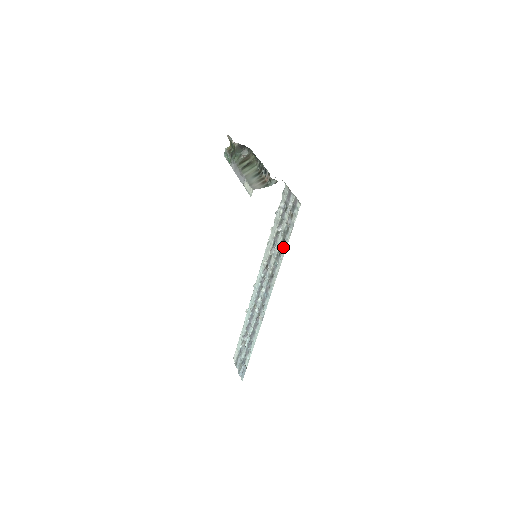
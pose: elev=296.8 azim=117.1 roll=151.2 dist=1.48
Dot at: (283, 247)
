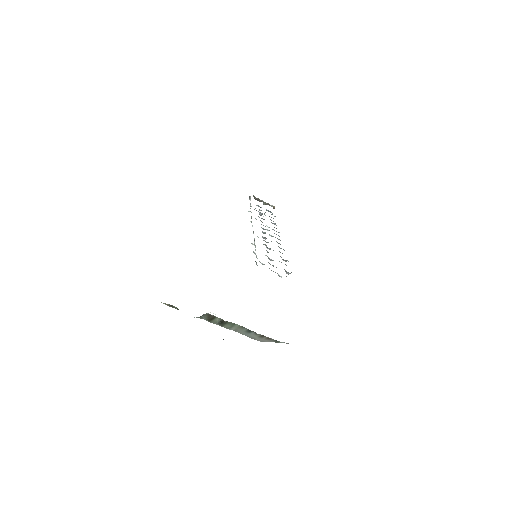
Dot at: occluded
